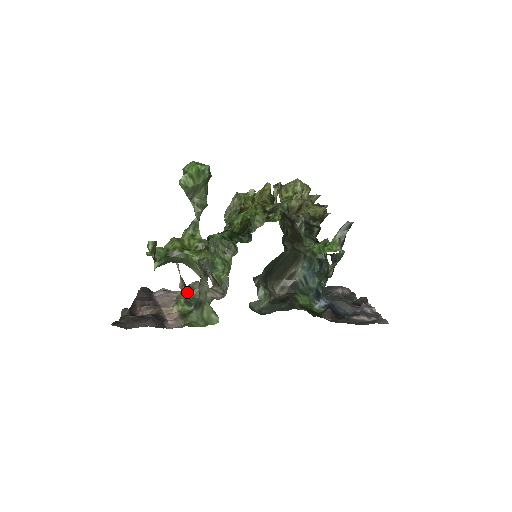
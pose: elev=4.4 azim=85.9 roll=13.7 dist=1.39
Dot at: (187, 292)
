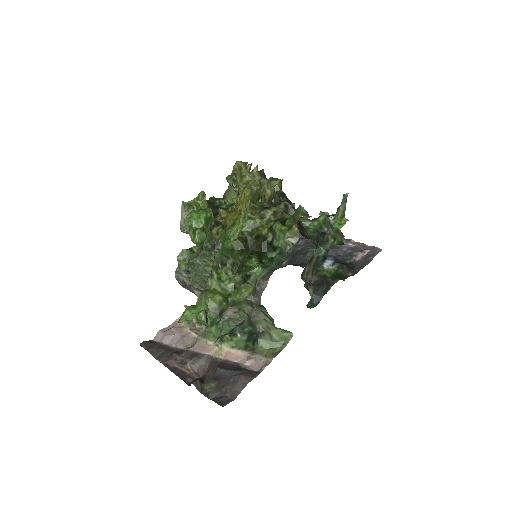
Dot at: occluded
